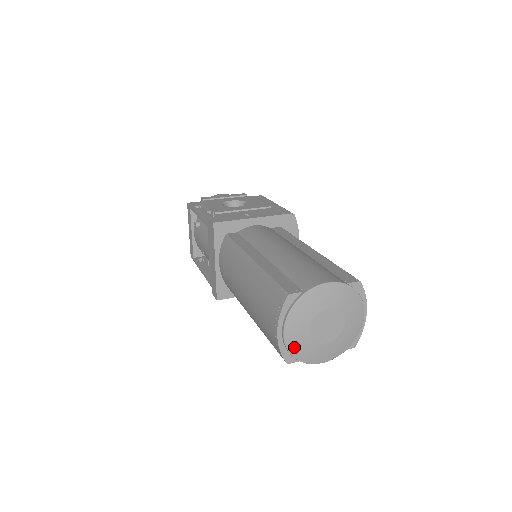
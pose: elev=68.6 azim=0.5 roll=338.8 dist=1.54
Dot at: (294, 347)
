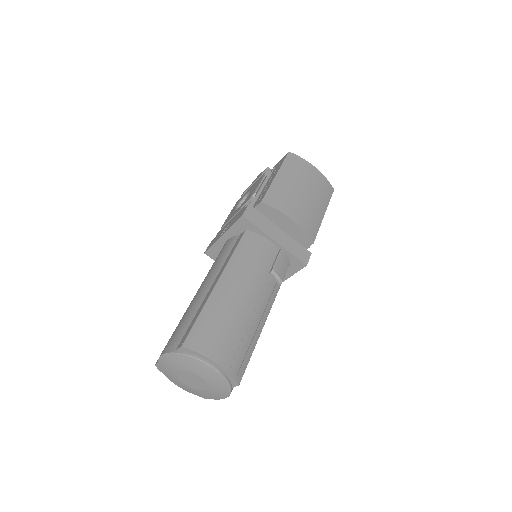
Dot at: (193, 393)
